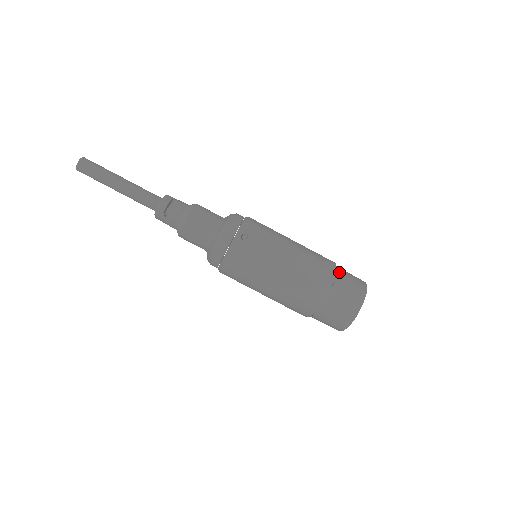
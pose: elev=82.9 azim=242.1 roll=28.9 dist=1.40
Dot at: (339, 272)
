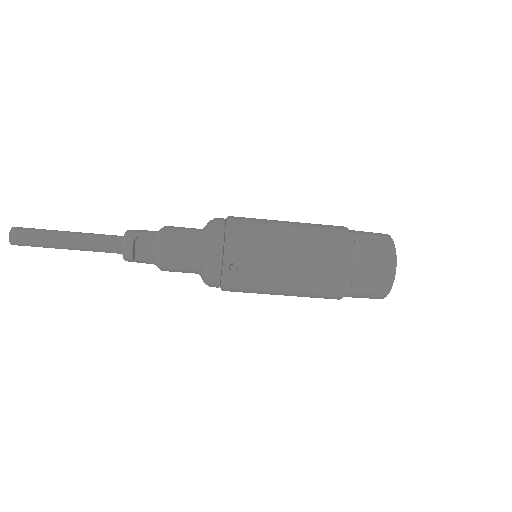
Dot at: (358, 257)
